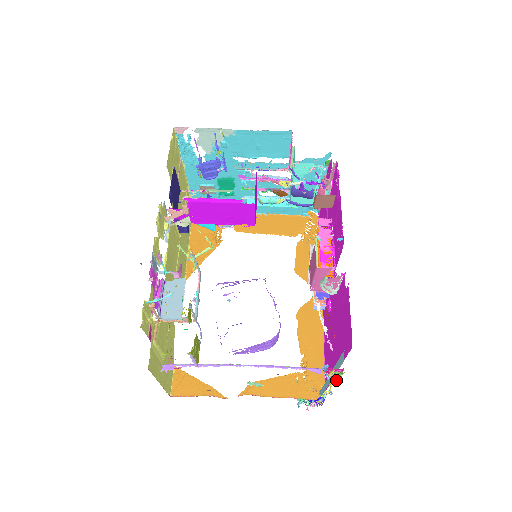
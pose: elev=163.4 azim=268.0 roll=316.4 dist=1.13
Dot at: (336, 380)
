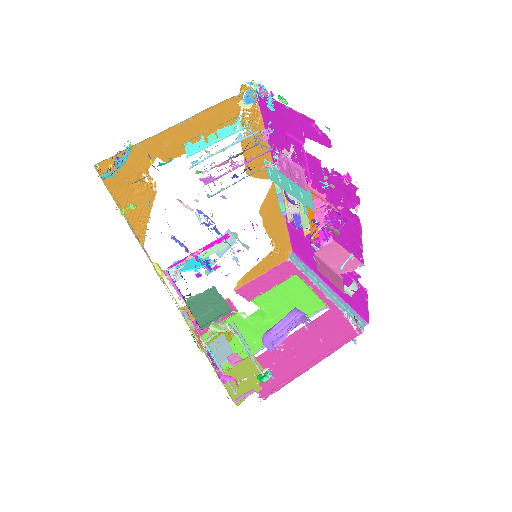
Dot at: (344, 317)
